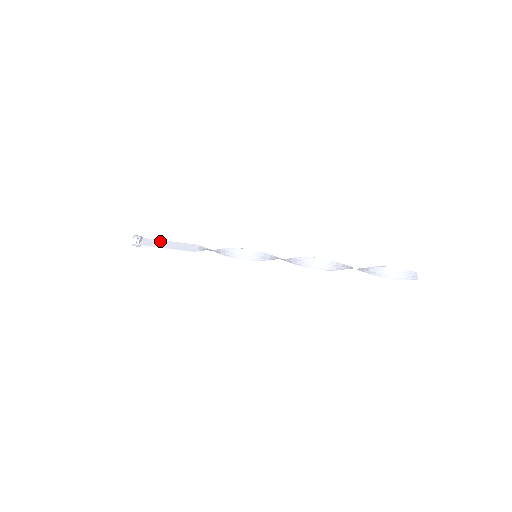
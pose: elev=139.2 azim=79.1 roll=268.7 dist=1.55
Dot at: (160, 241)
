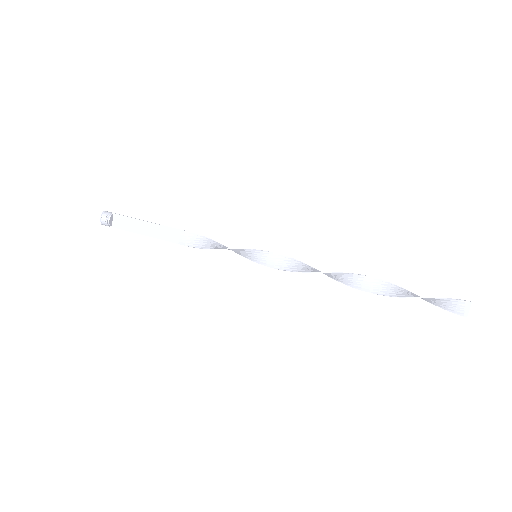
Dot at: (134, 221)
